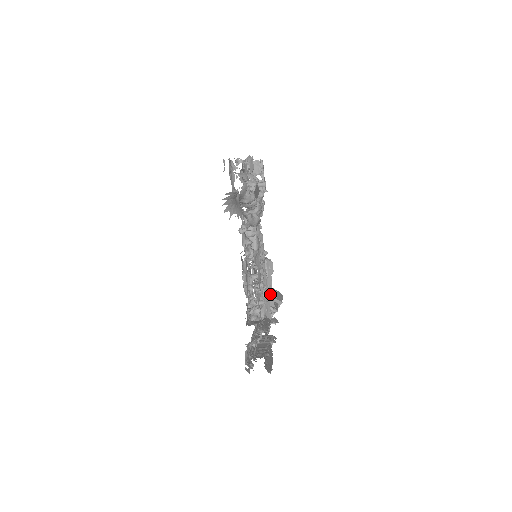
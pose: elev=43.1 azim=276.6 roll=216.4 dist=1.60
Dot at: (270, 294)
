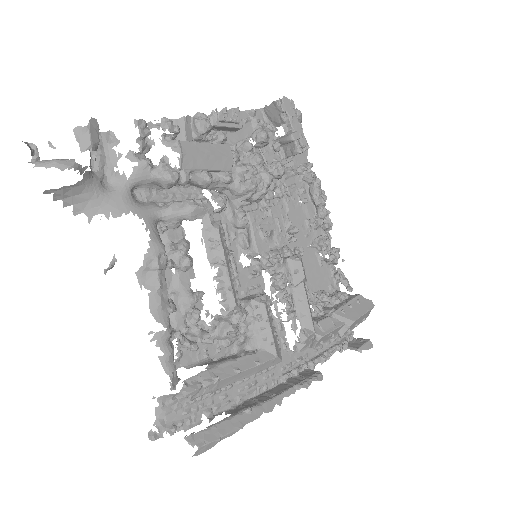
Dot at: (304, 311)
